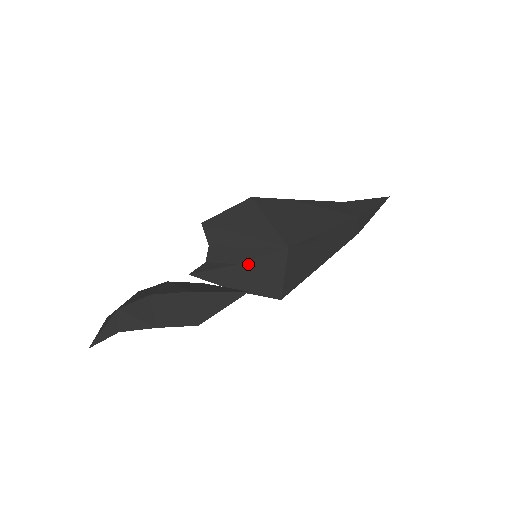
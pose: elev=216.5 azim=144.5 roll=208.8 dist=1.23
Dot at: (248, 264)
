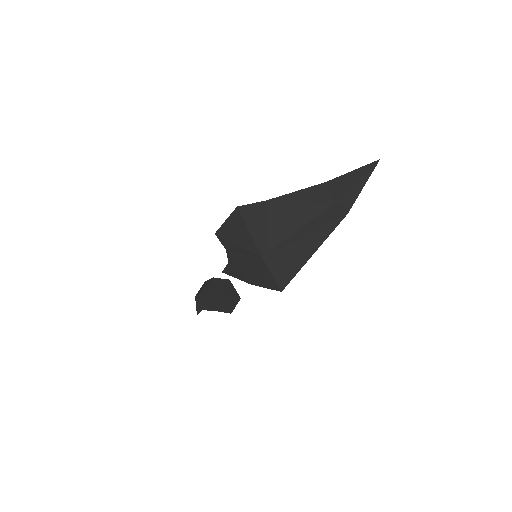
Dot at: (246, 268)
